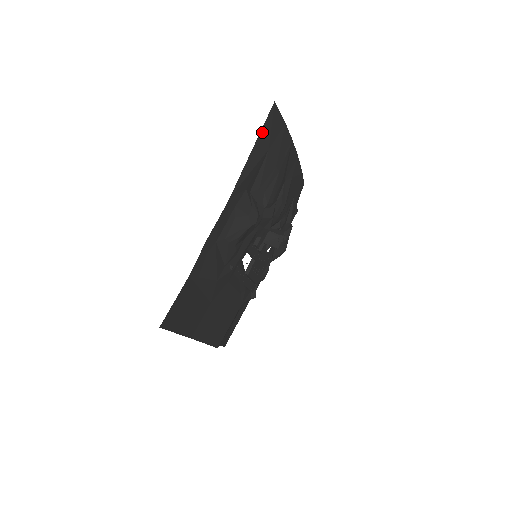
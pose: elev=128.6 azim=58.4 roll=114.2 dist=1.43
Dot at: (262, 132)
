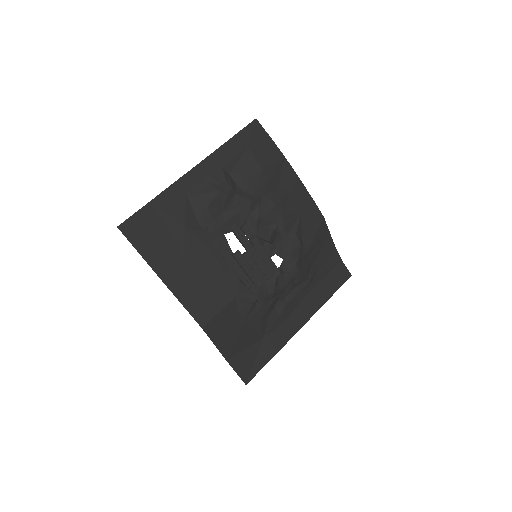
Dot at: (241, 133)
